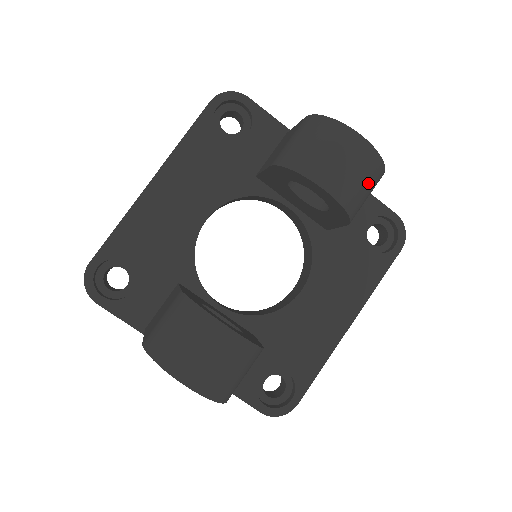
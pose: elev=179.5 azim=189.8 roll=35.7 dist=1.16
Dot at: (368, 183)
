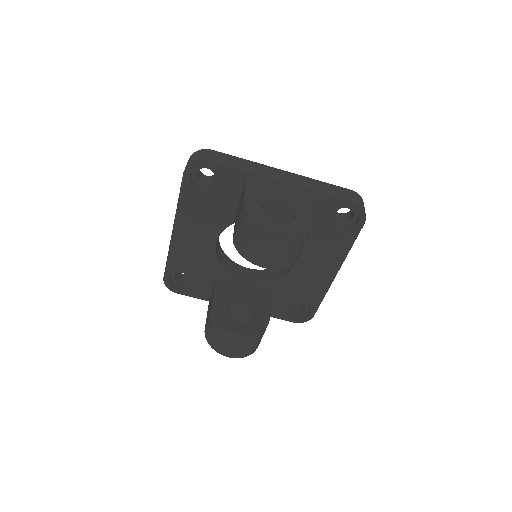
Dot at: (296, 248)
